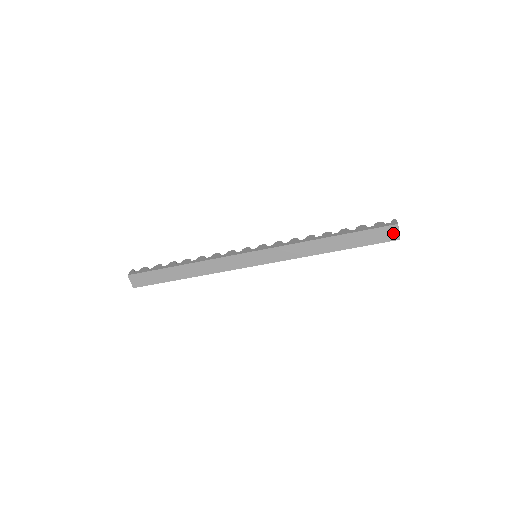
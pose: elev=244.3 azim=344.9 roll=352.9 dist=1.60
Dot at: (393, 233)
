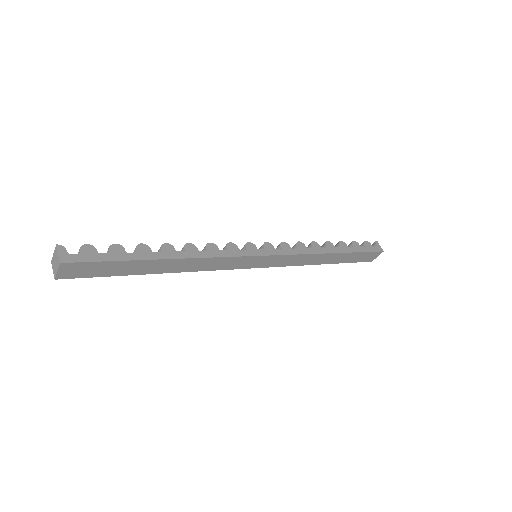
Dot at: (374, 257)
